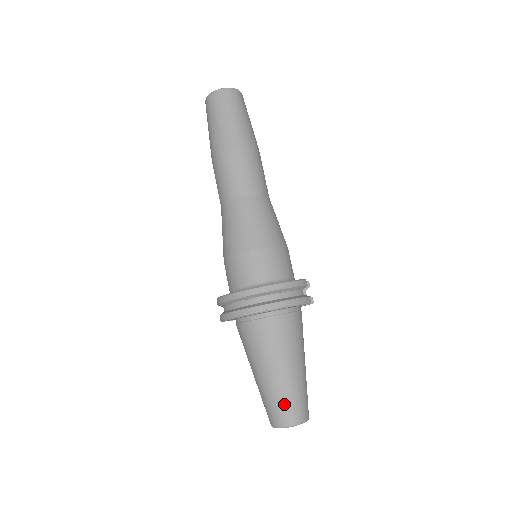
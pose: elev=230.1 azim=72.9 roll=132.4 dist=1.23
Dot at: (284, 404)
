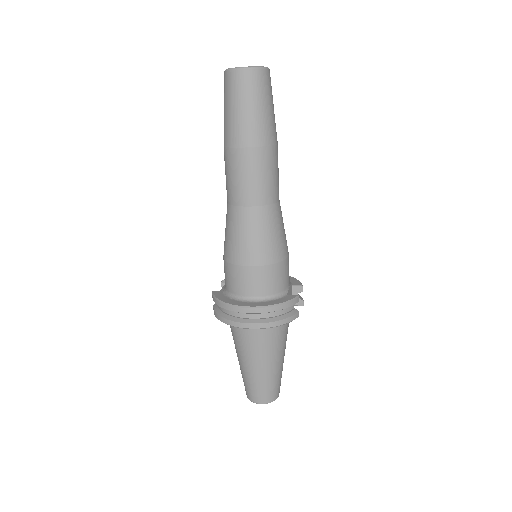
Dot at: (259, 389)
